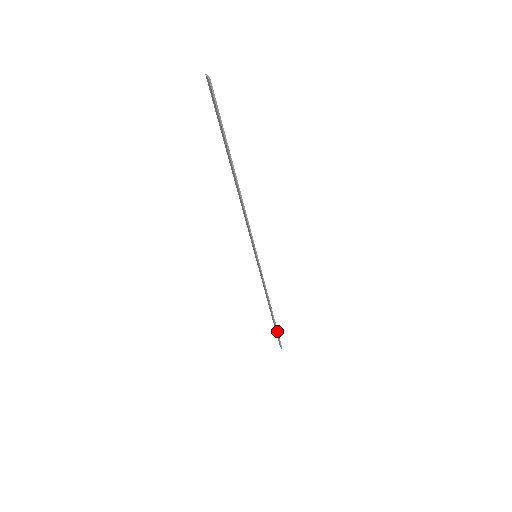
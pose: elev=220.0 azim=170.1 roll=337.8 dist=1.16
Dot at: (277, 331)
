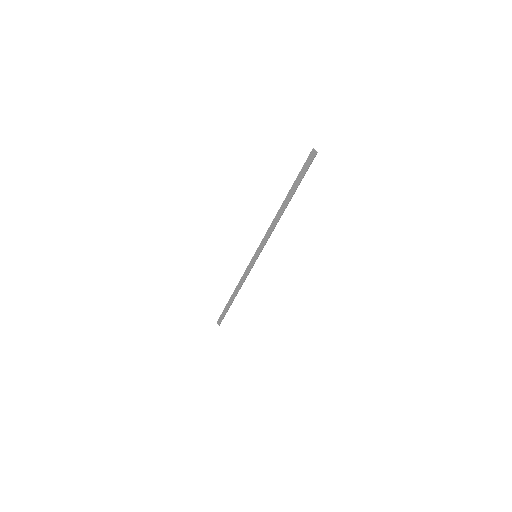
Dot at: (227, 311)
